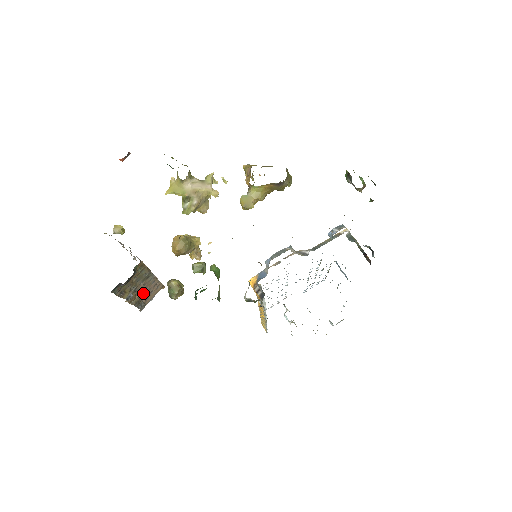
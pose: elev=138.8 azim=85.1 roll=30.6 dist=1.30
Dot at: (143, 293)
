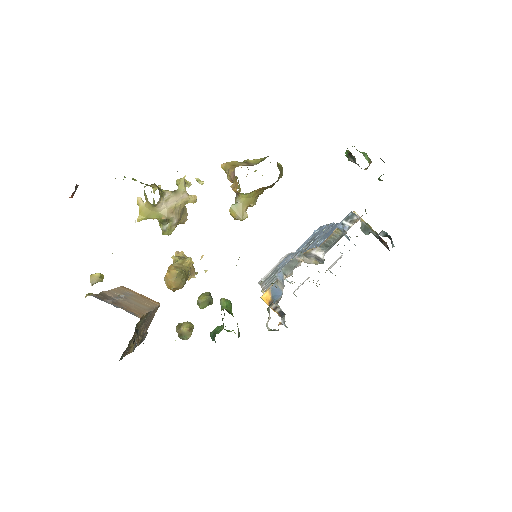
Dot at: (144, 328)
